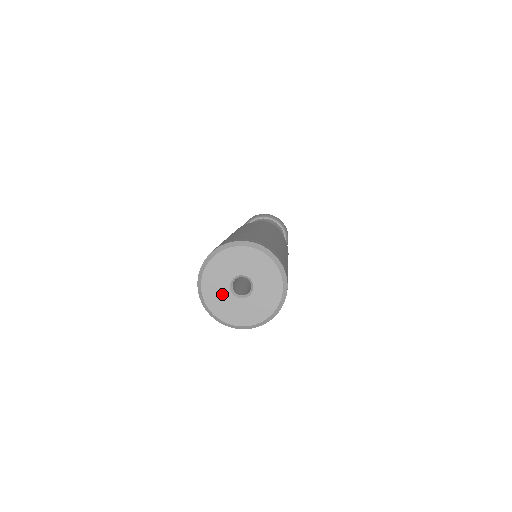
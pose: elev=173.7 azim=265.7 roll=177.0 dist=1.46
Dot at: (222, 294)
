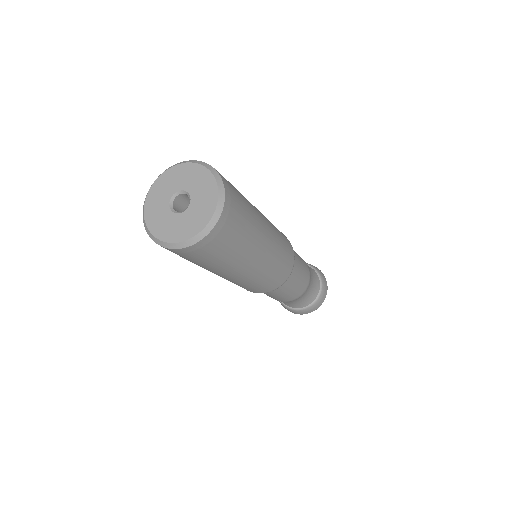
Dot at: (161, 204)
